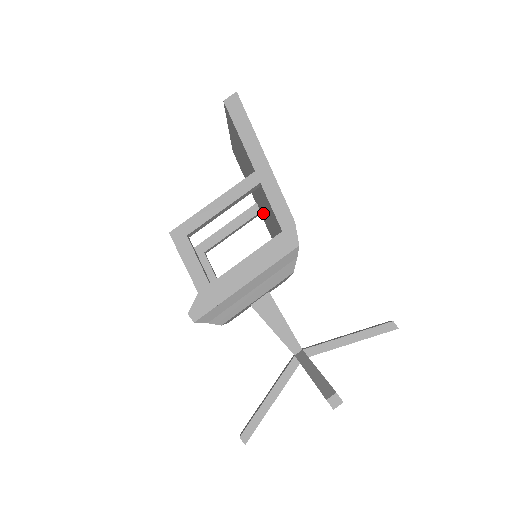
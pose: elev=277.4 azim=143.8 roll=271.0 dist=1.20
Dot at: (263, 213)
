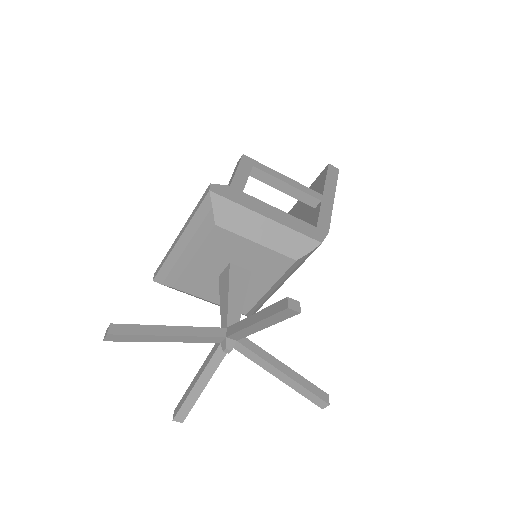
Dot at: occluded
